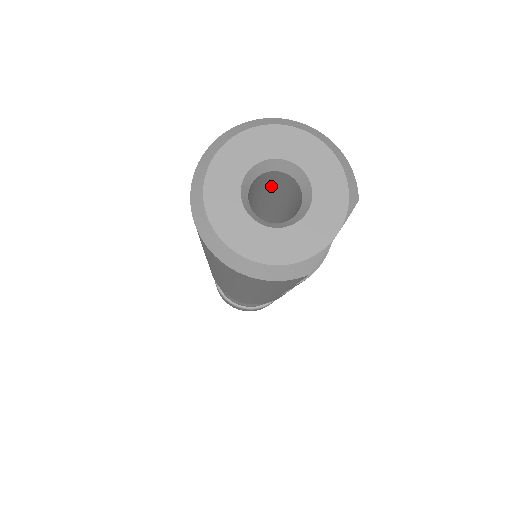
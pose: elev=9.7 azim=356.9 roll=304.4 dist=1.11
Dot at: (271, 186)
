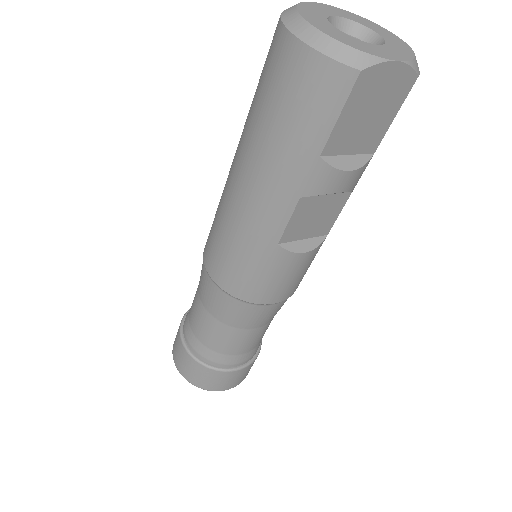
Dot at: occluded
